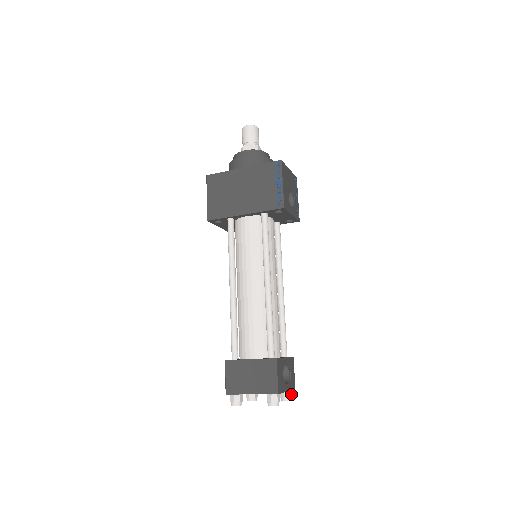
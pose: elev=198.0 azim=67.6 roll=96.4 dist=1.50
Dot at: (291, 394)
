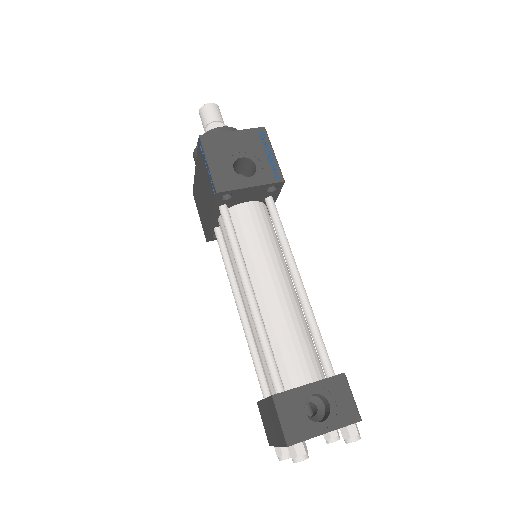
Dot at: (353, 431)
